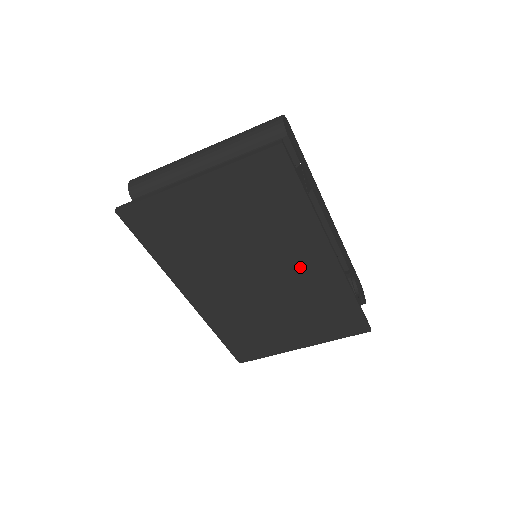
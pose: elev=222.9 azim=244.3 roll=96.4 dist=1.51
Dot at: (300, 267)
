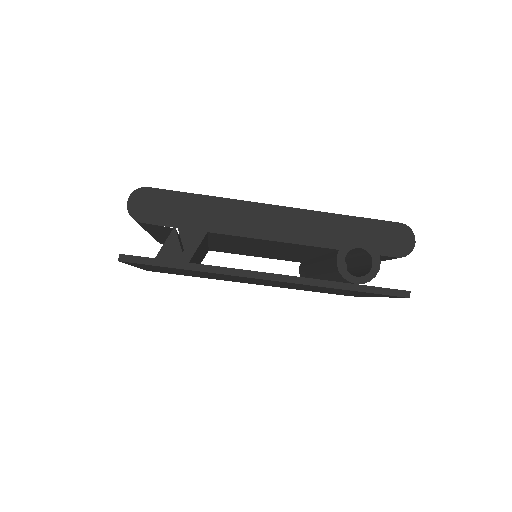
Dot at: occluded
